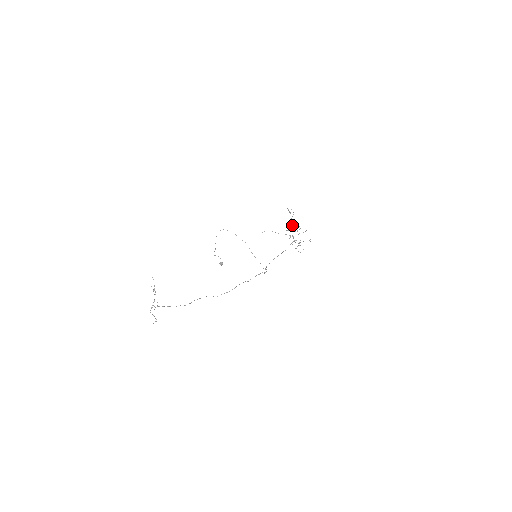
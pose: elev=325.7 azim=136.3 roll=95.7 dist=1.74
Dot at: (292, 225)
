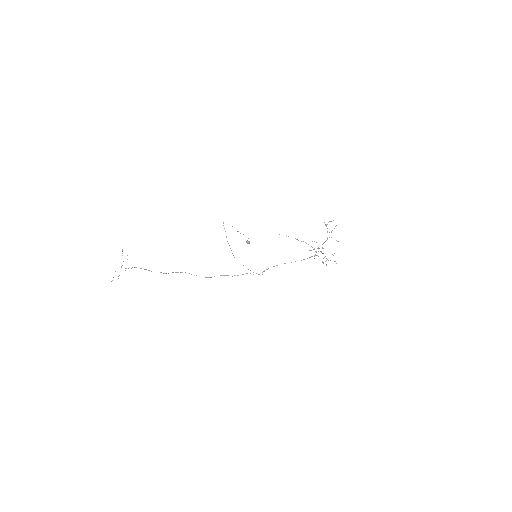
Dot at: (329, 237)
